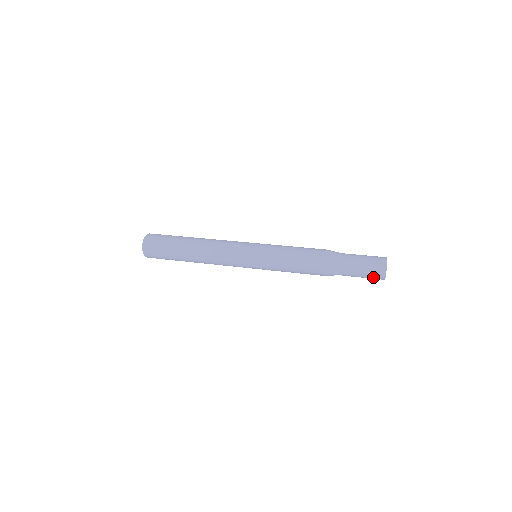
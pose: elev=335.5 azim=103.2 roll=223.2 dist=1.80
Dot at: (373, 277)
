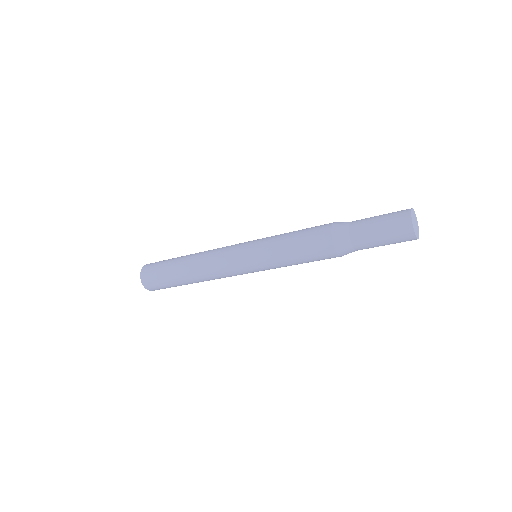
Dot at: (398, 238)
